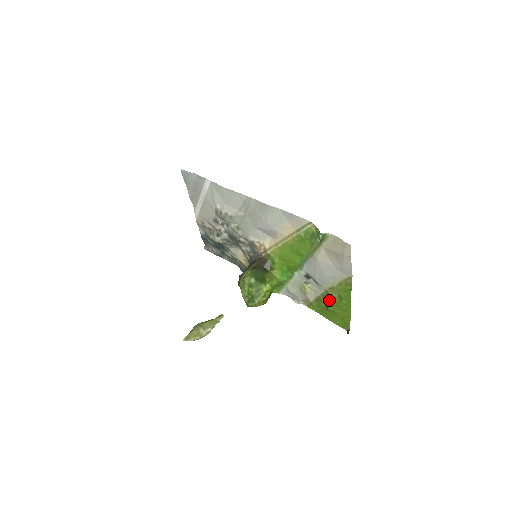
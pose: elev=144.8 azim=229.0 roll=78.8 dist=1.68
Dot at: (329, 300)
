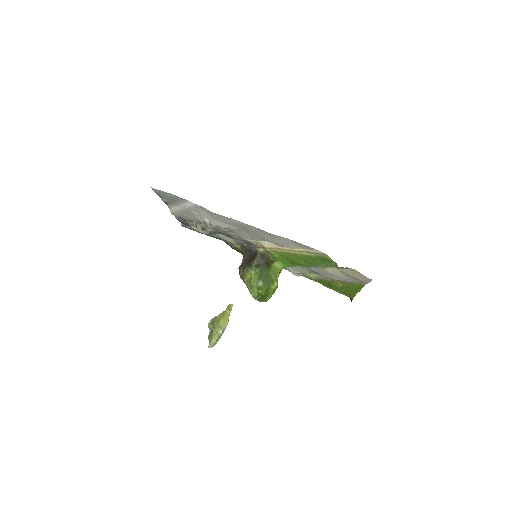
Dot at: (335, 286)
